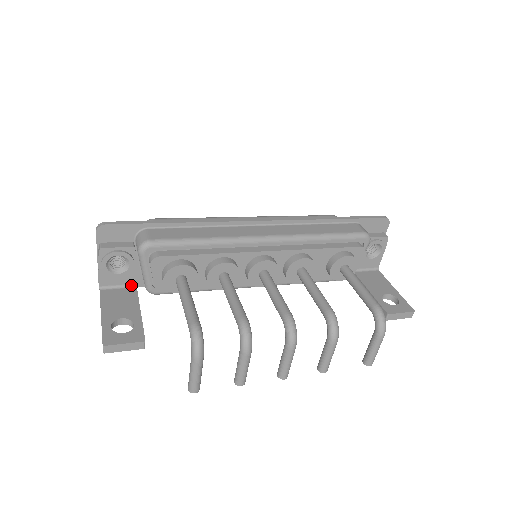
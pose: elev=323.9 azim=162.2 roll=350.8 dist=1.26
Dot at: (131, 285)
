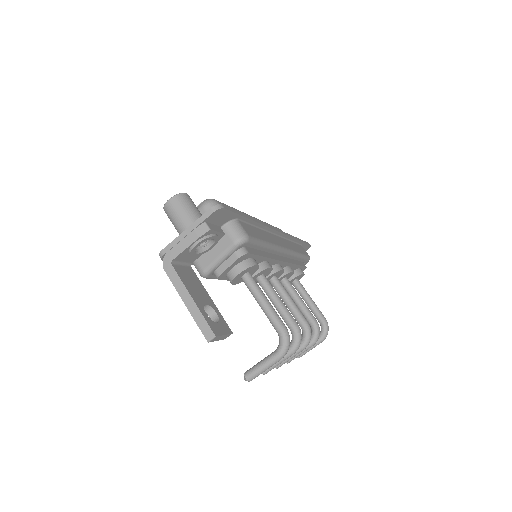
Dot at: (189, 263)
